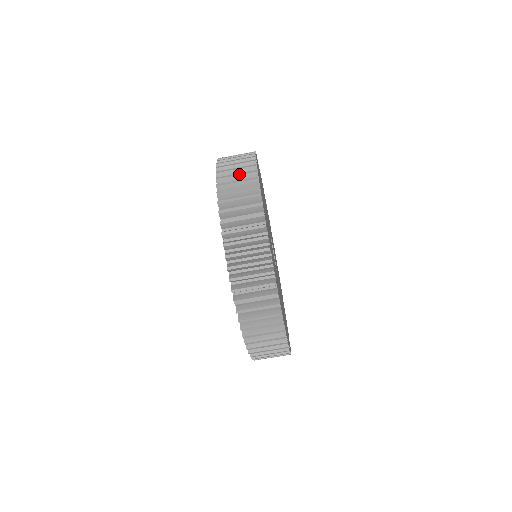
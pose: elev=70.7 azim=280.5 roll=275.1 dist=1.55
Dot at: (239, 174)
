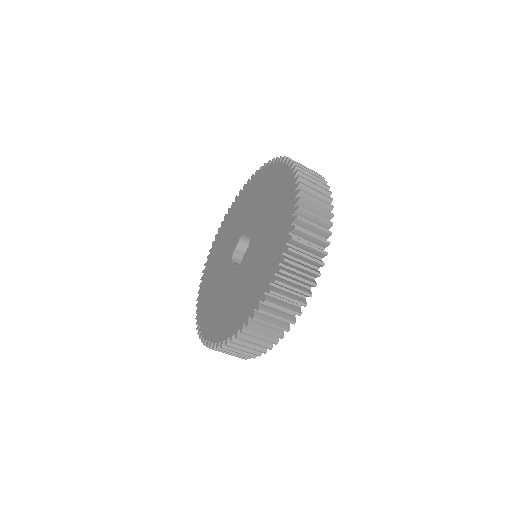
Dot at: (318, 185)
